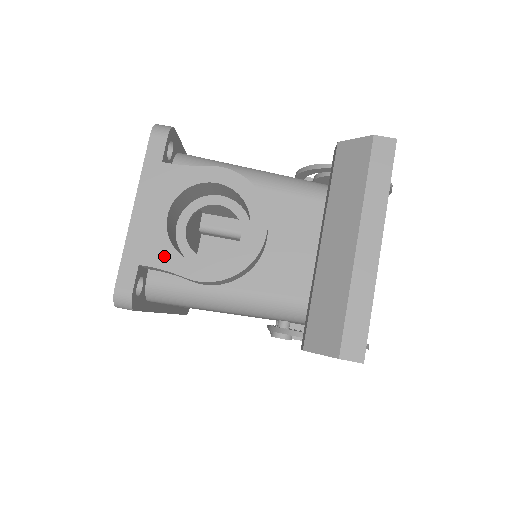
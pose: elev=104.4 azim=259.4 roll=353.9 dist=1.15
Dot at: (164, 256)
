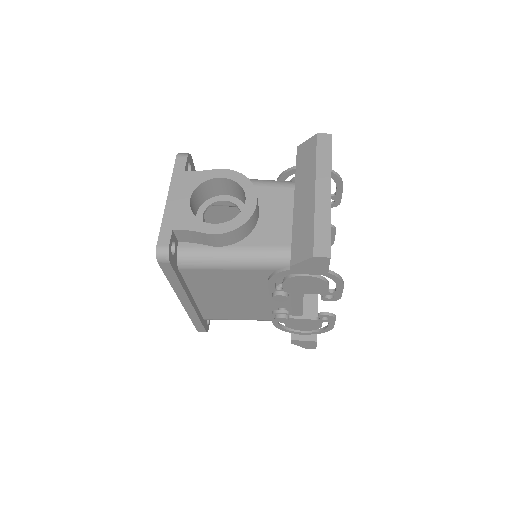
Dot at: (189, 222)
